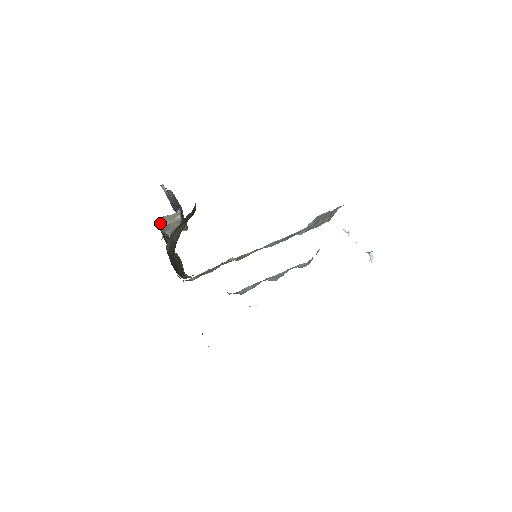
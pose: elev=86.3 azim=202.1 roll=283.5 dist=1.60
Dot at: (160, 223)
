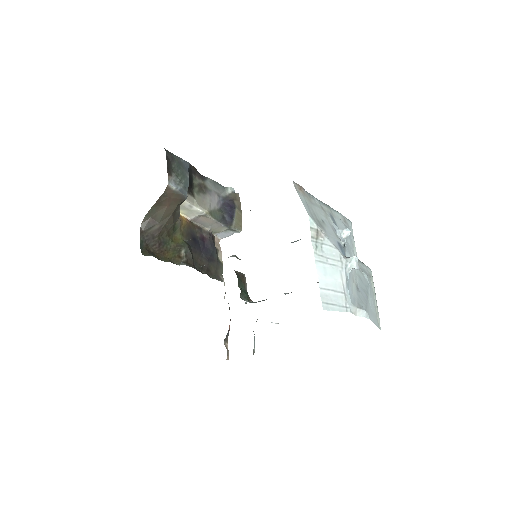
Dot at: (184, 214)
